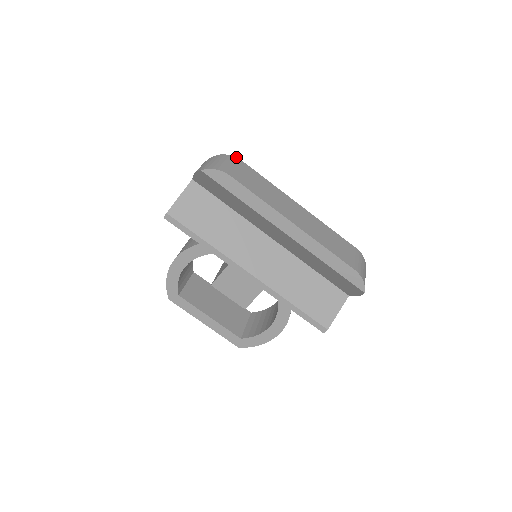
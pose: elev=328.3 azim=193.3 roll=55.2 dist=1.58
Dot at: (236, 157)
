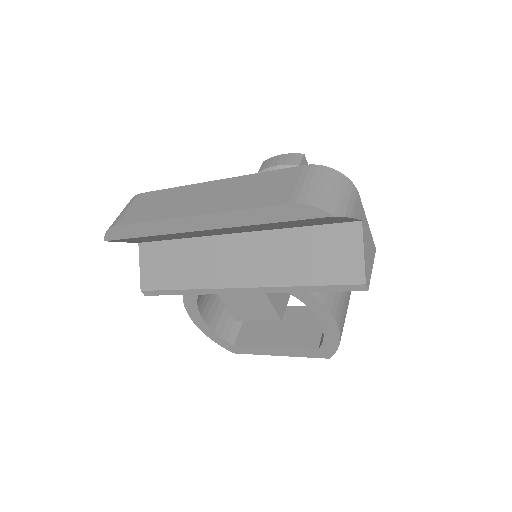
Dot at: (136, 195)
